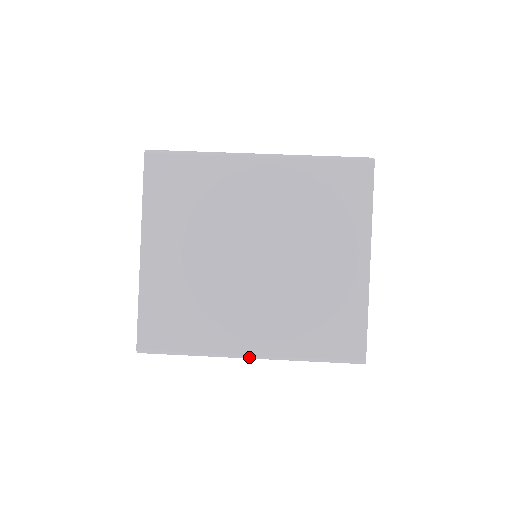
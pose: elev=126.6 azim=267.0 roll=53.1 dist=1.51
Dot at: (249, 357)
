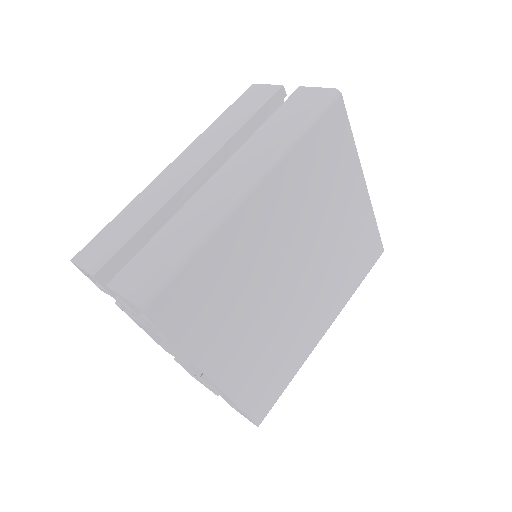
Dot at: occluded
